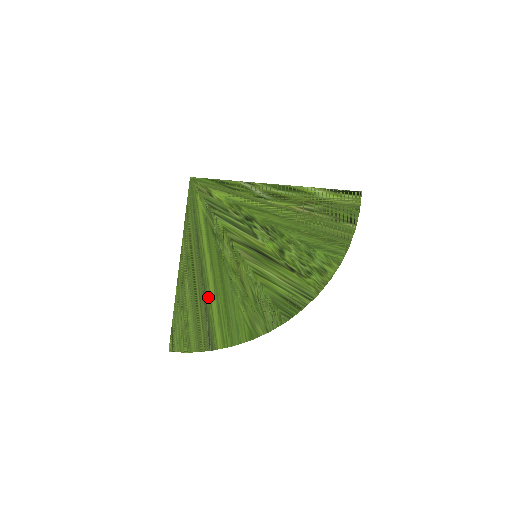
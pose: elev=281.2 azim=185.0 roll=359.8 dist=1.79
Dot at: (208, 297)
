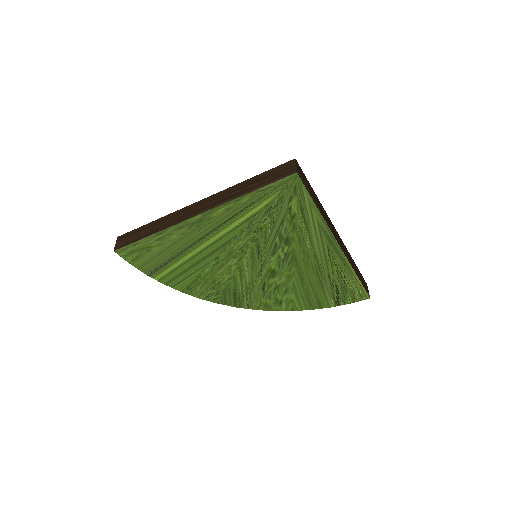
Dot at: (187, 252)
